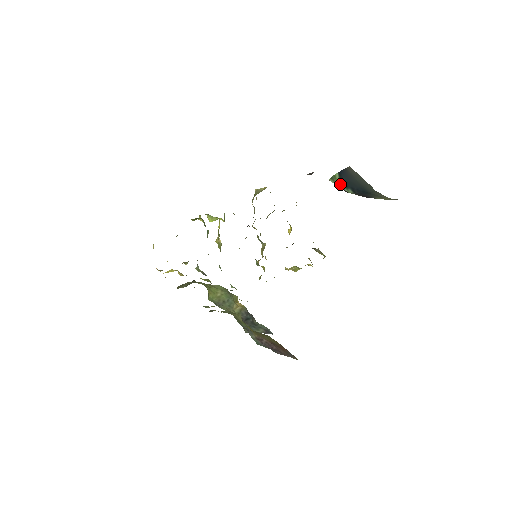
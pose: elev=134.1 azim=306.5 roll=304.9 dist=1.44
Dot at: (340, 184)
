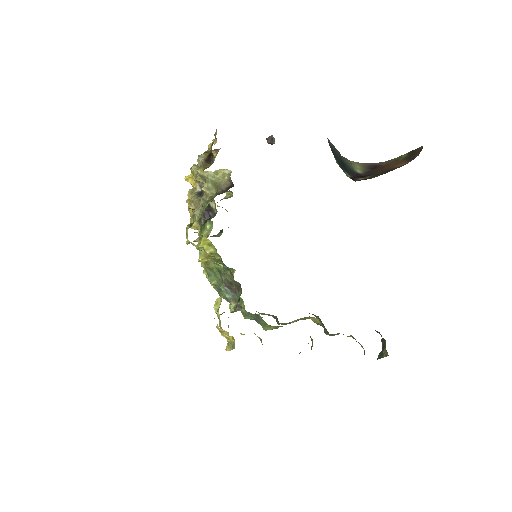
Dot at: occluded
